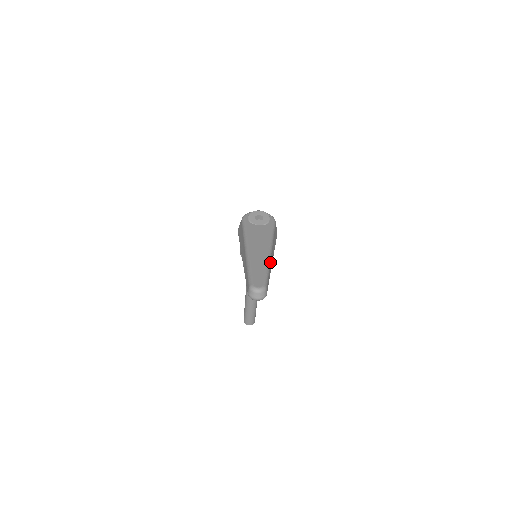
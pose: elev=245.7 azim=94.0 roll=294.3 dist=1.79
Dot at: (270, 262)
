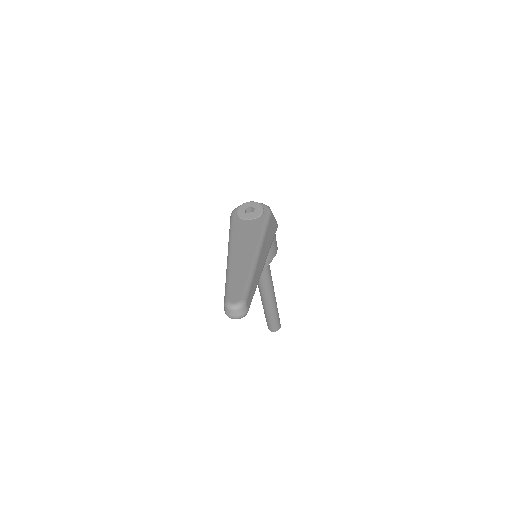
Dot at: (256, 266)
